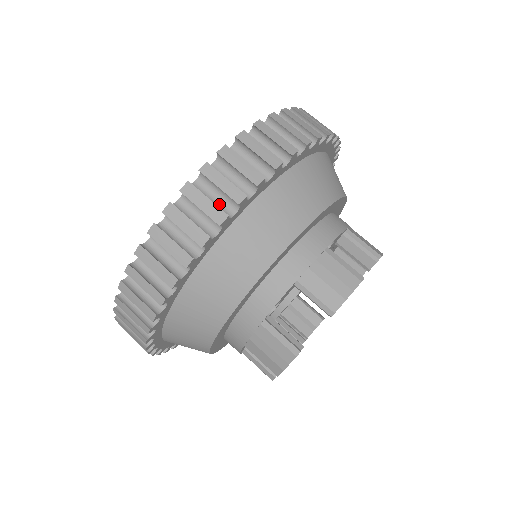
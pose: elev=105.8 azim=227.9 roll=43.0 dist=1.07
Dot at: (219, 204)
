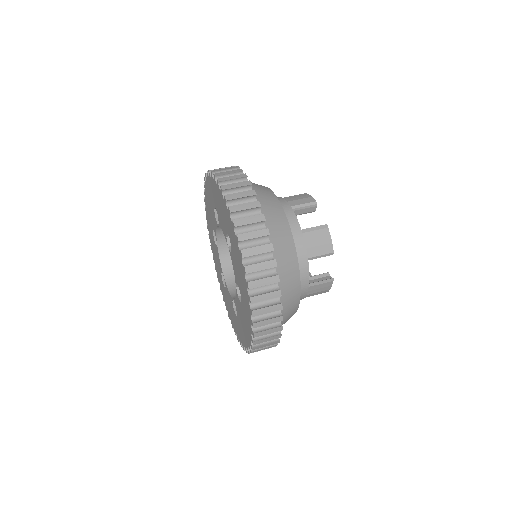
Dot at: occluded
